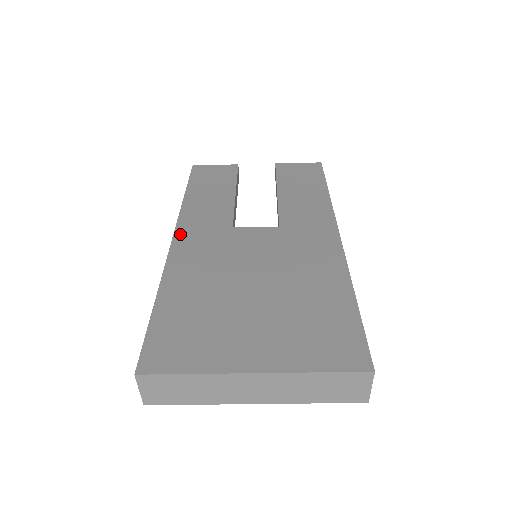
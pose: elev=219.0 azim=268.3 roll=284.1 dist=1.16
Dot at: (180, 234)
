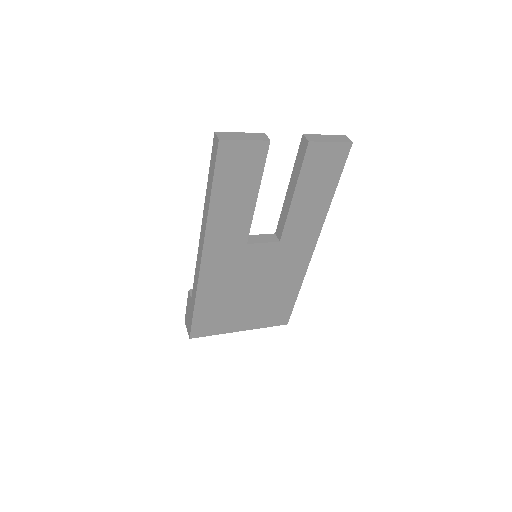
Dot at: (207, 253)
